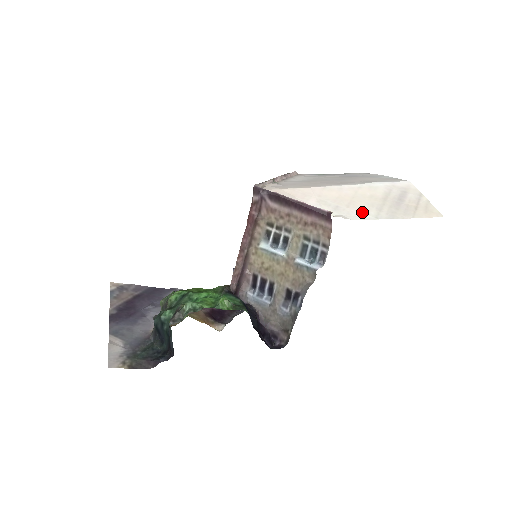
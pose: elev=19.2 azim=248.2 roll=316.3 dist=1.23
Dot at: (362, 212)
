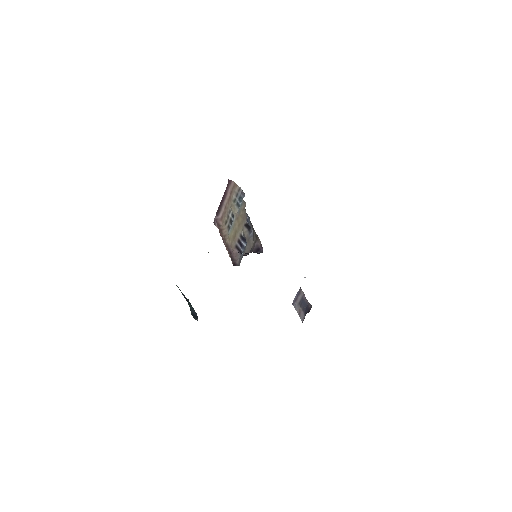
Dot at: occluded
